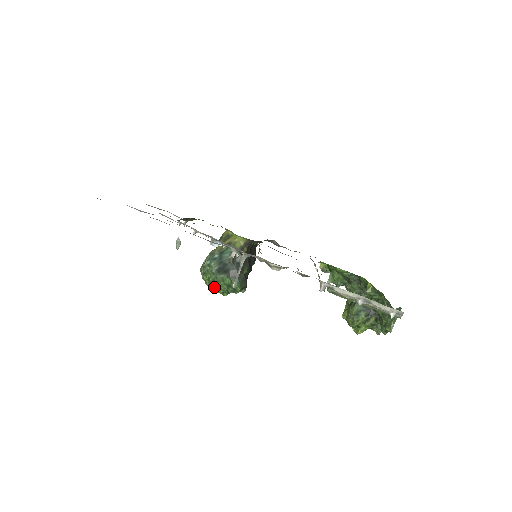
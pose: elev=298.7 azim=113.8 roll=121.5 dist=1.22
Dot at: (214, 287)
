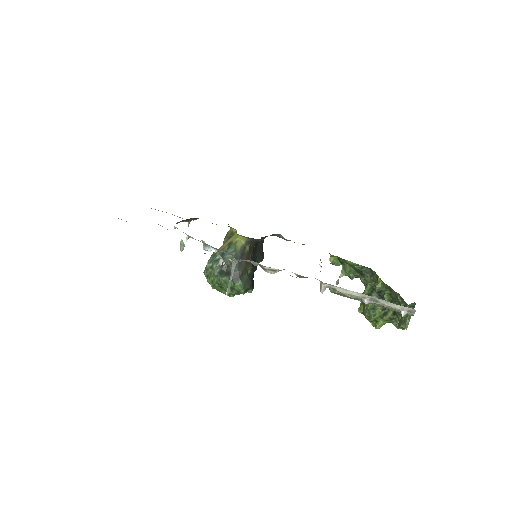
Dot at: (219, 289)
